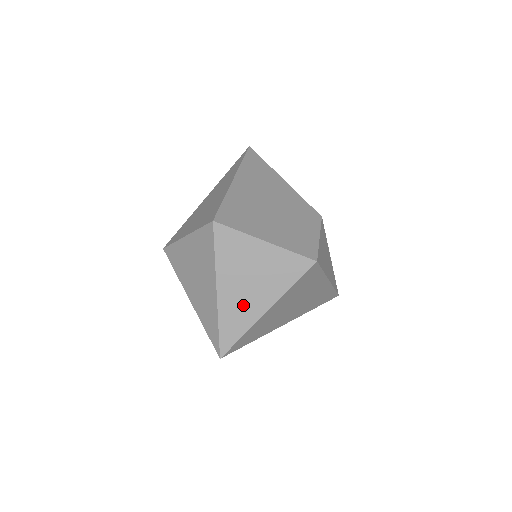
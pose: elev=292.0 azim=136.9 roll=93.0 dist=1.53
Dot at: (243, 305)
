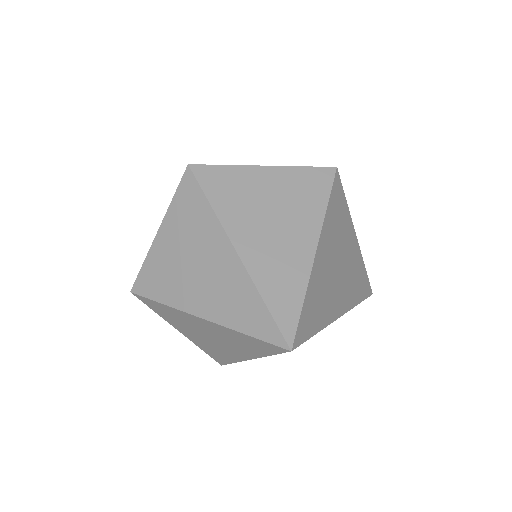
Dot at: (280, 254)
